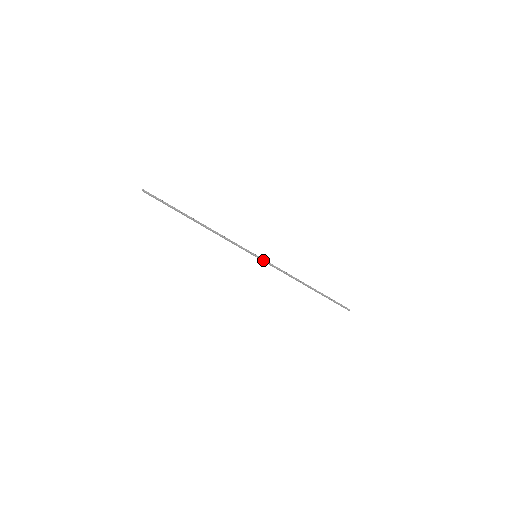
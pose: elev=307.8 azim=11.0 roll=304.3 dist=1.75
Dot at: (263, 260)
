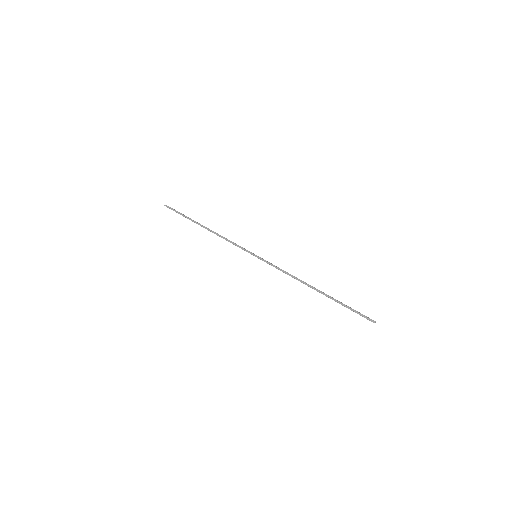
Dot at: (263, 259)
